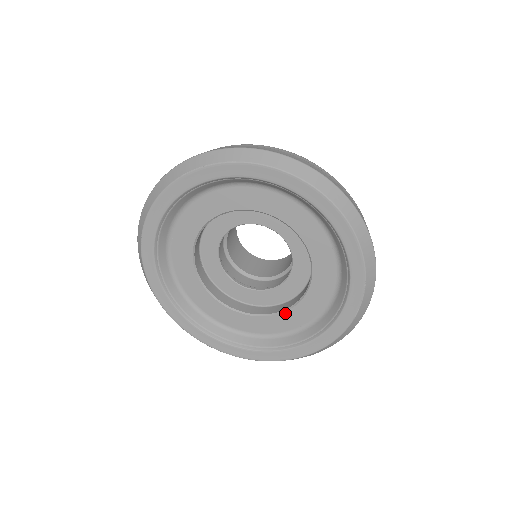
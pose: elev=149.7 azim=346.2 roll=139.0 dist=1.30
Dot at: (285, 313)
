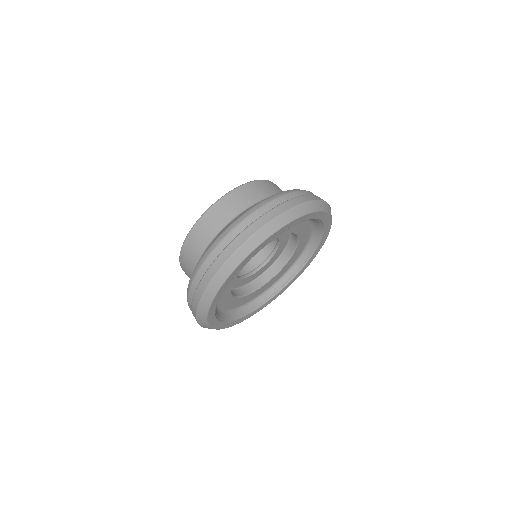
Dot at: (270, 281)
